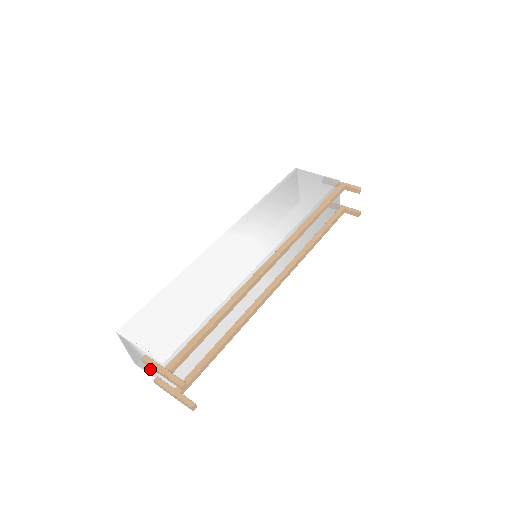
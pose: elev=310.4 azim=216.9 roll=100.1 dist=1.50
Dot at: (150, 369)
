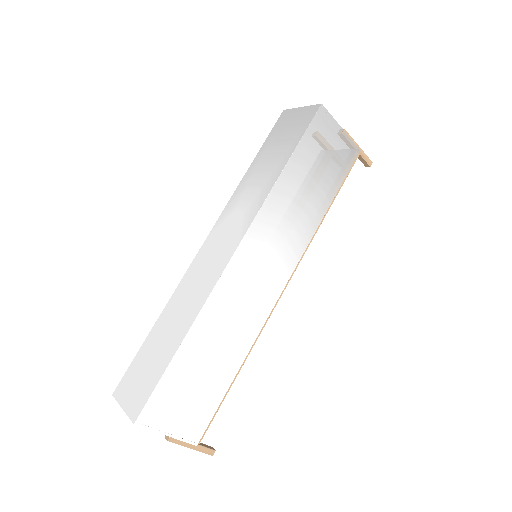
Dot at: occluded
